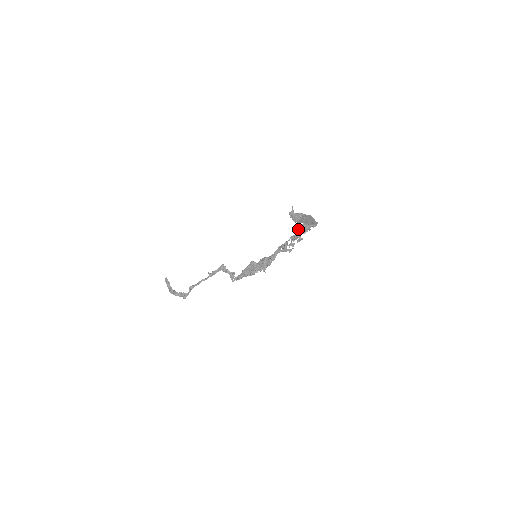
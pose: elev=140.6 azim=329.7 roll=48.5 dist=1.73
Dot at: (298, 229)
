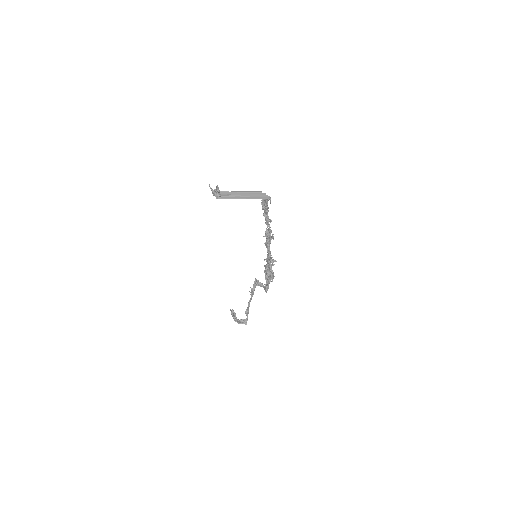
Dot at: occluded
